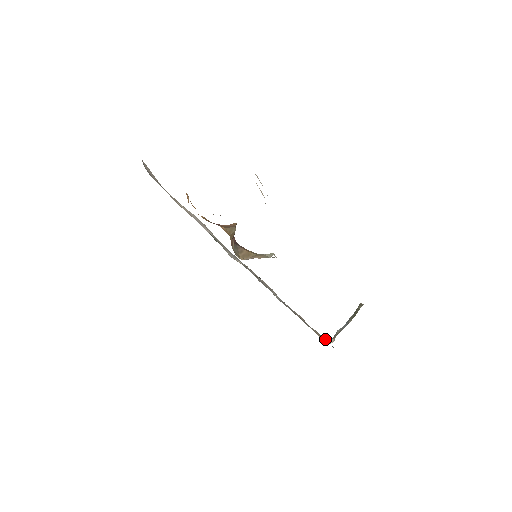
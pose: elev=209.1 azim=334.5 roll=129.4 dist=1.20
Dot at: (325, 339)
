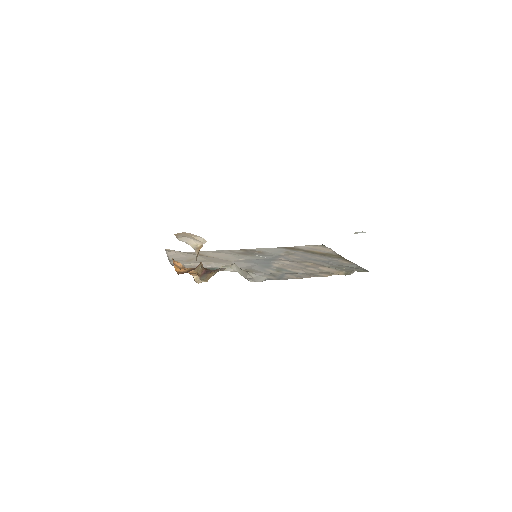
Dot at: (352, 271)
